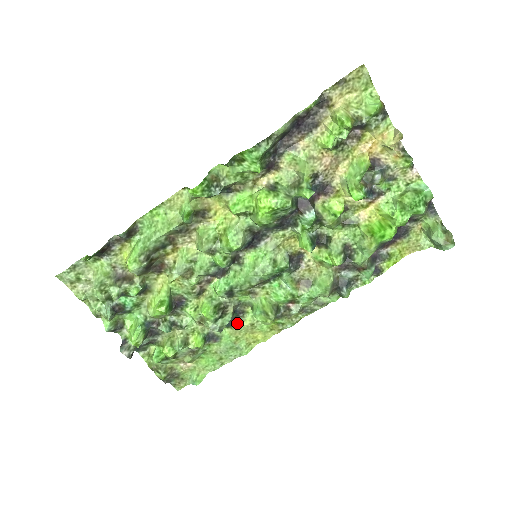
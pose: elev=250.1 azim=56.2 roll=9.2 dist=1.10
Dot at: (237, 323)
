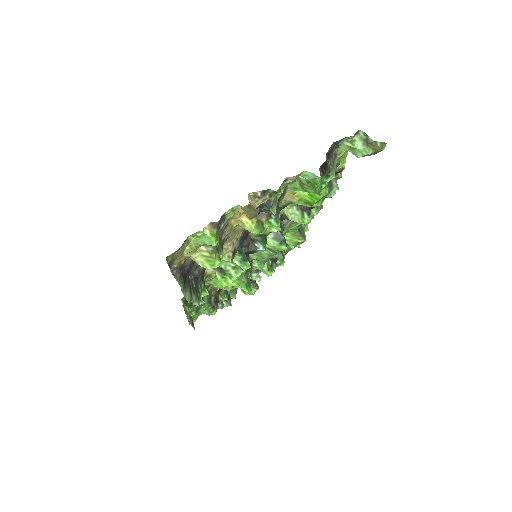
Dot at: occluded
